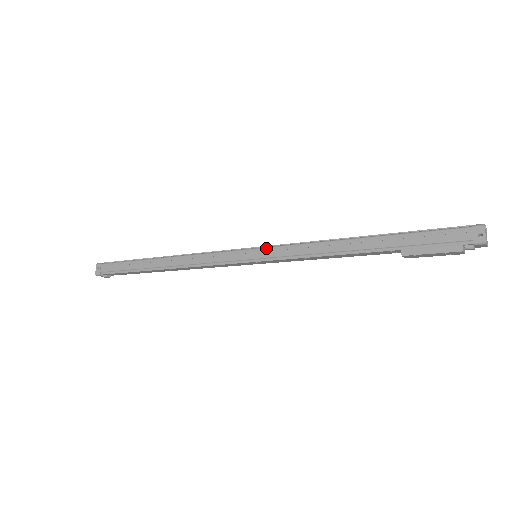
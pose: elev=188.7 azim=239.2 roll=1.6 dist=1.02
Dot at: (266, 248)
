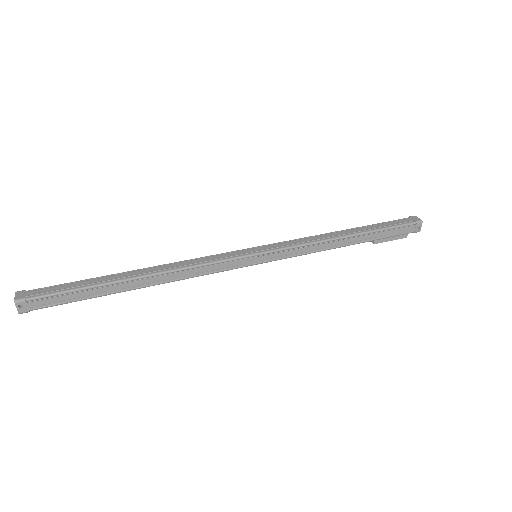
Dot at: (272, 252)
